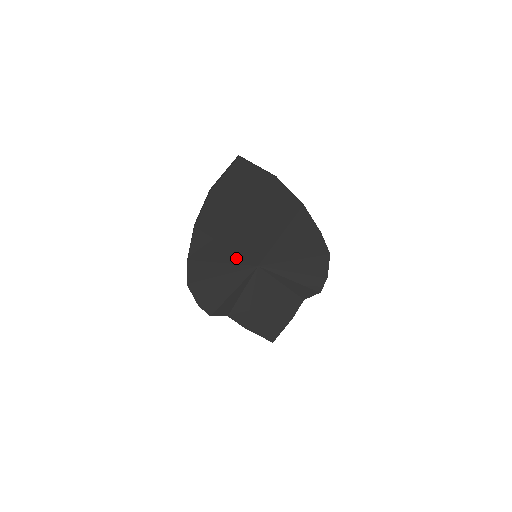
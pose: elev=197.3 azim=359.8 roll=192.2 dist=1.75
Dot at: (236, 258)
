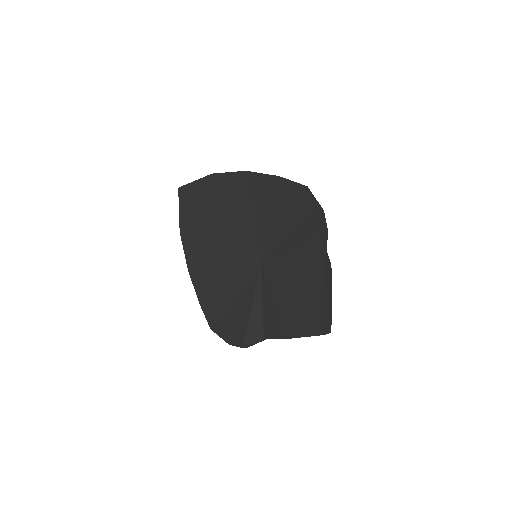
Dot at: (236, 271)
